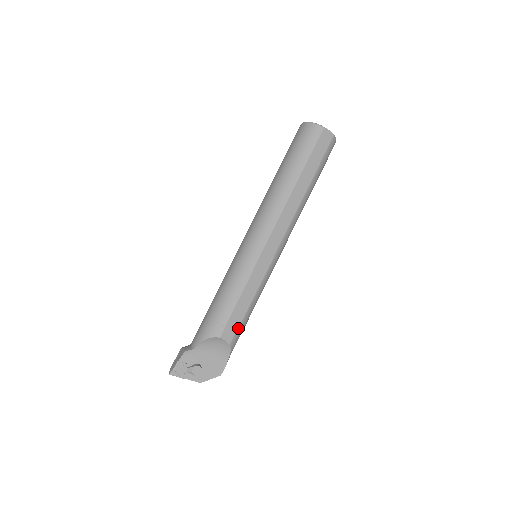
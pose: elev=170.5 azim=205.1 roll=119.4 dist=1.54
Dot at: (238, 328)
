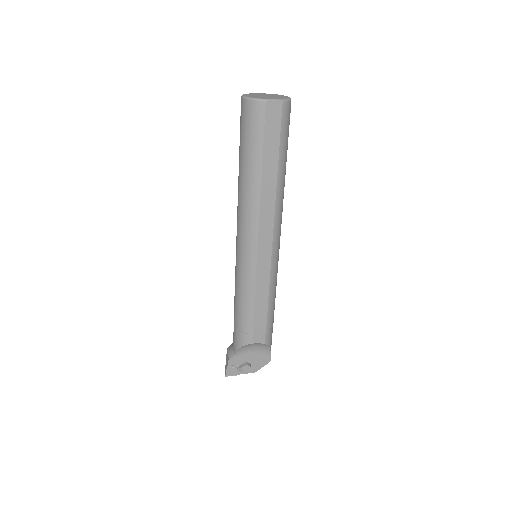
Dot at: (266, 329)
